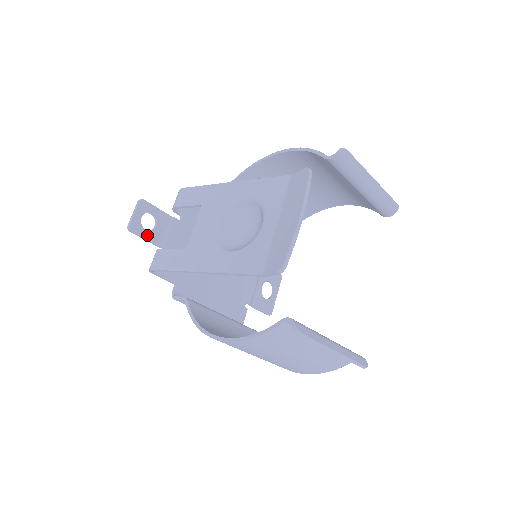
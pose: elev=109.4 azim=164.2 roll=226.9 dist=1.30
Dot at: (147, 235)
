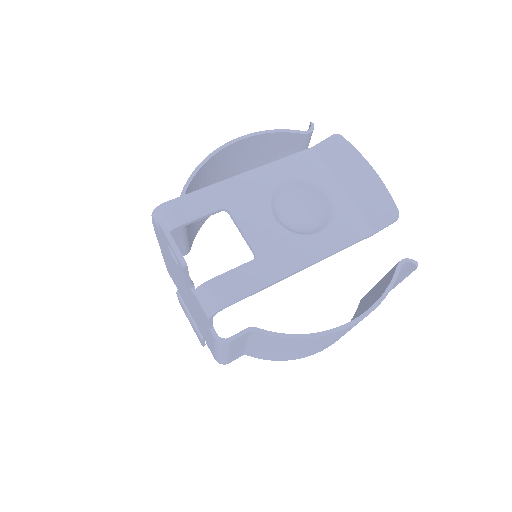
Dot at: occluded
